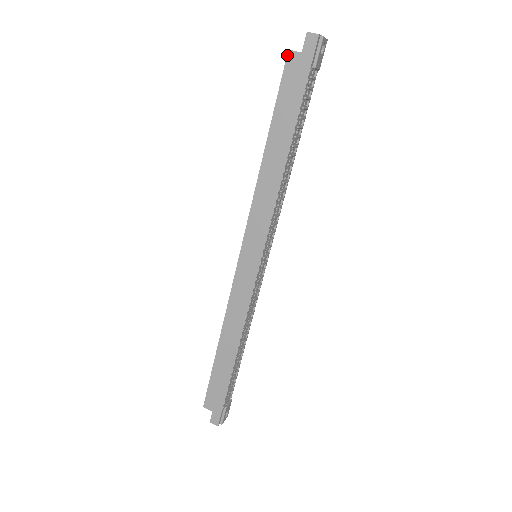
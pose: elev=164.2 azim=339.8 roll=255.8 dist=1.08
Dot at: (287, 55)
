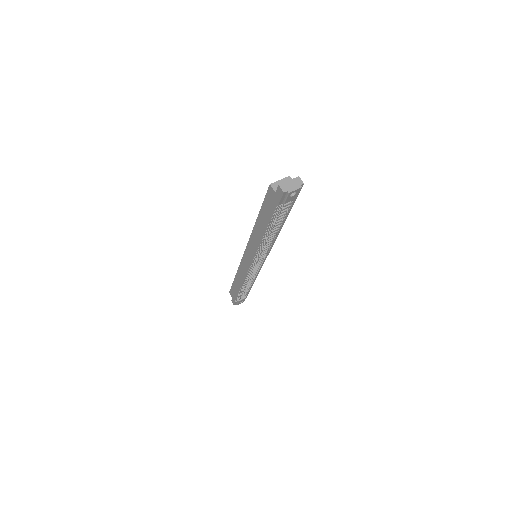
Dot at: (269, 186)
